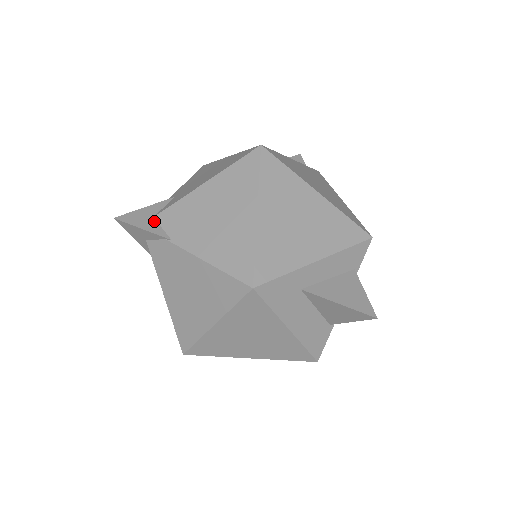
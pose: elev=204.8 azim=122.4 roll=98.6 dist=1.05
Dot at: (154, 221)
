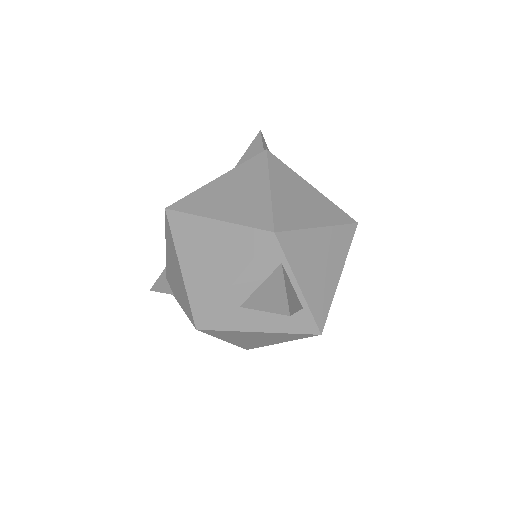
Dot at: (166, 282)
